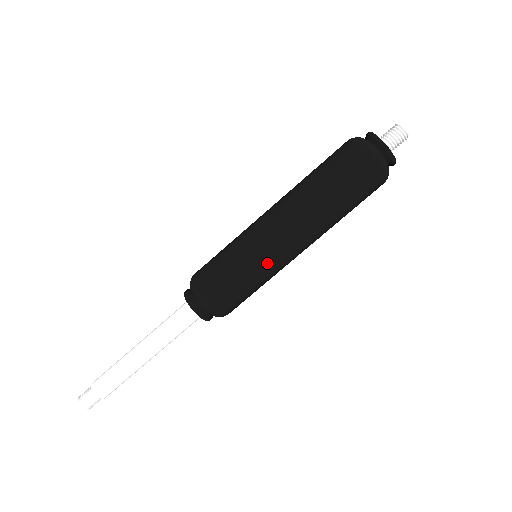
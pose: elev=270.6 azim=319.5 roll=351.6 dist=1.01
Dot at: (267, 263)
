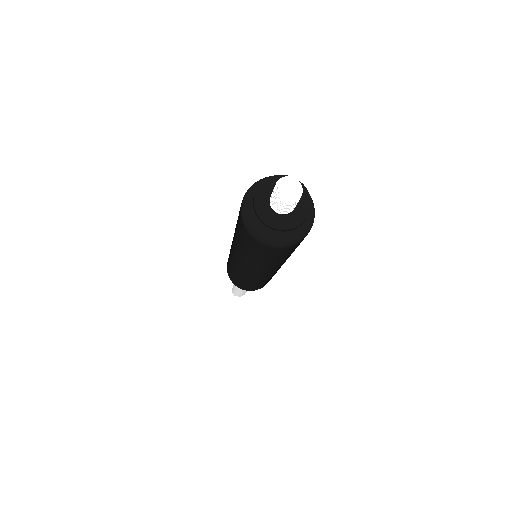
Dot at: (268, 278)
